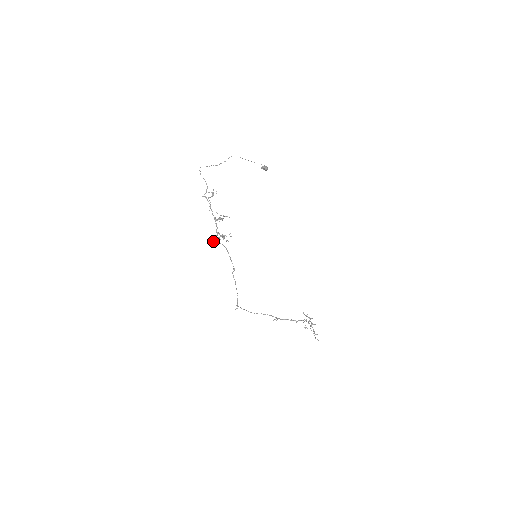
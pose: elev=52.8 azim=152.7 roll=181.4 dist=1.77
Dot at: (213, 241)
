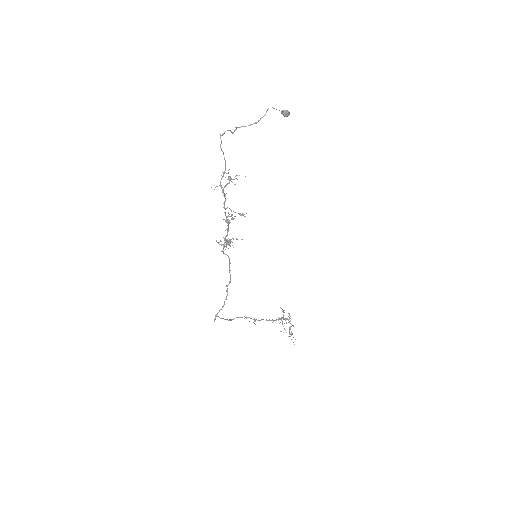
Dot at: occluded
